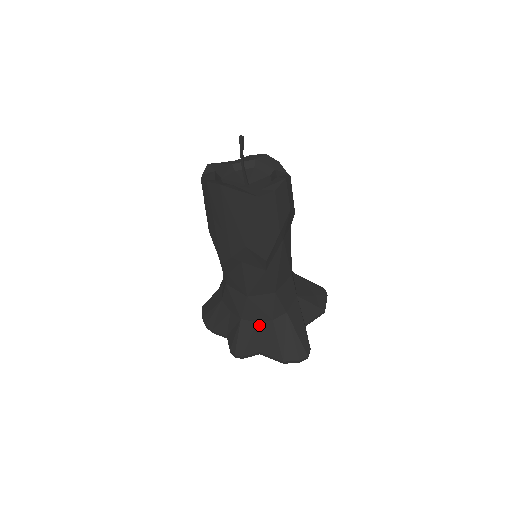
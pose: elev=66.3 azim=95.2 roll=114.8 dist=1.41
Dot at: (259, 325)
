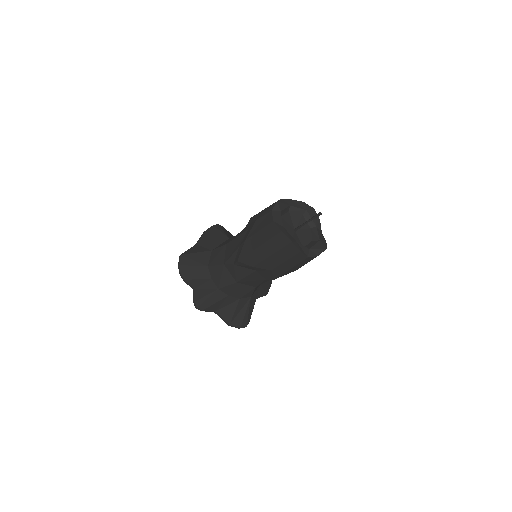
Dot at: (228, 297)
